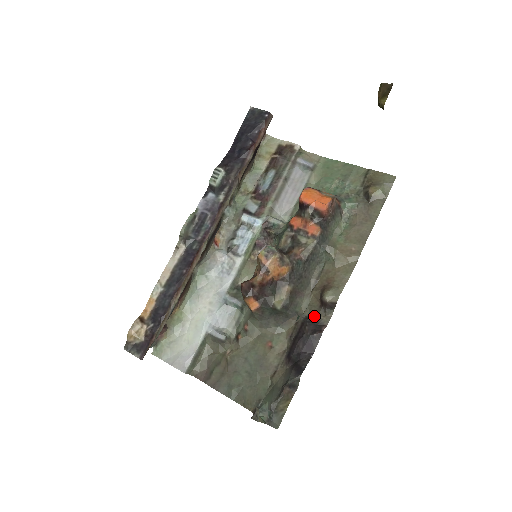
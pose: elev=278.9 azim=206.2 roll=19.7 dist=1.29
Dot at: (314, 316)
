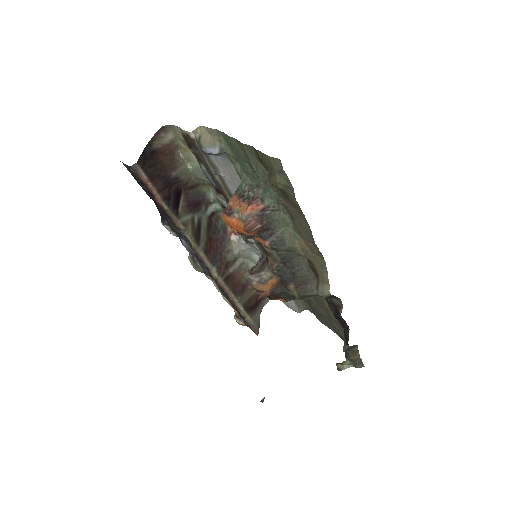
Dot at: (330, 298)
